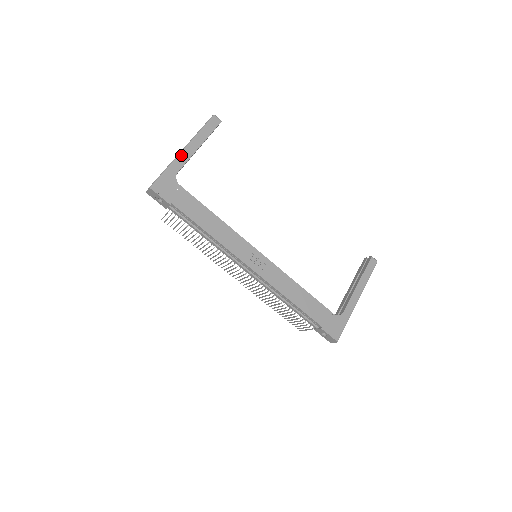
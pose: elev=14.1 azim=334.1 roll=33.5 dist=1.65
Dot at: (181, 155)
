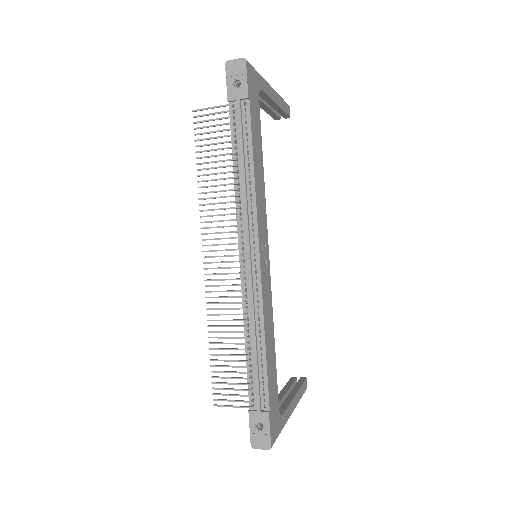
Dot at: (269, 85)
